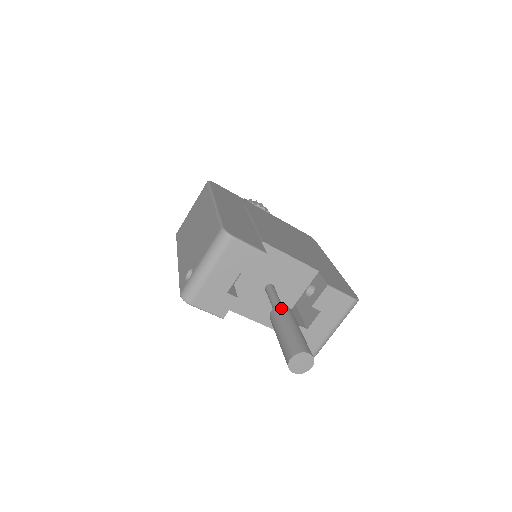
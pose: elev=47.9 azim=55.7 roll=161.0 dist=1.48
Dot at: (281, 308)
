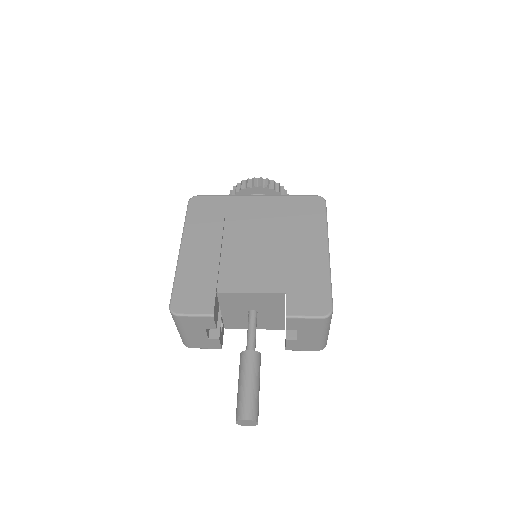
Dot at: (243, 355)
